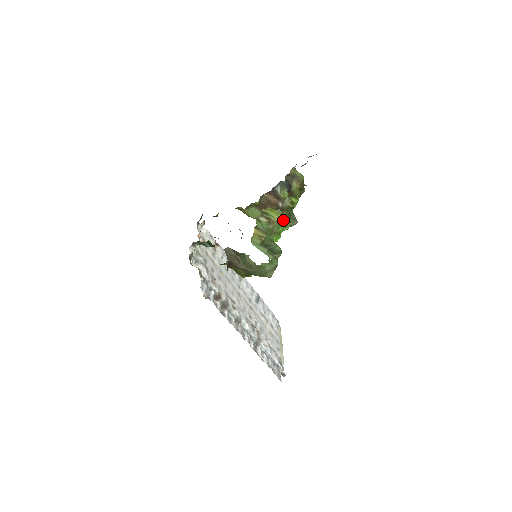
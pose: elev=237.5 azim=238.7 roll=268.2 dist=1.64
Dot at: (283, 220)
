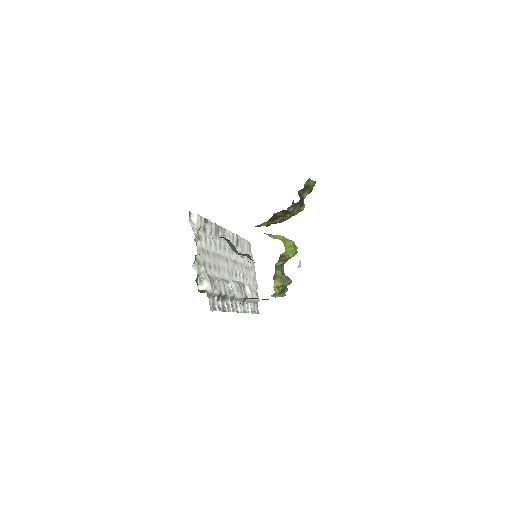
Dot at: (296, 252)
